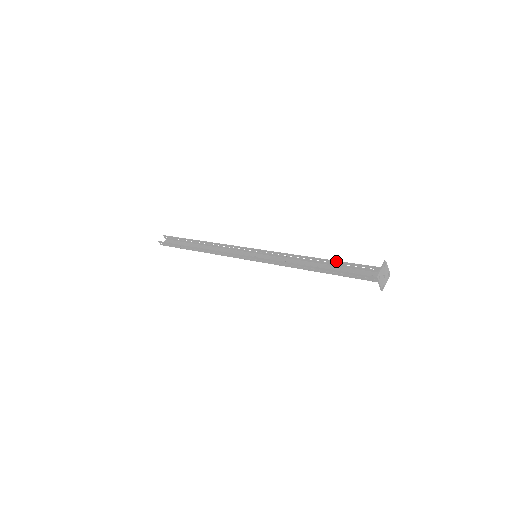
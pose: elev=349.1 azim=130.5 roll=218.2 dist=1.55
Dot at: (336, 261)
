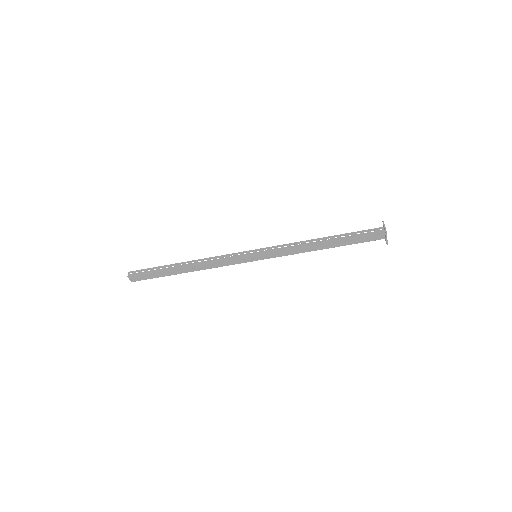
Dot at: occluded
